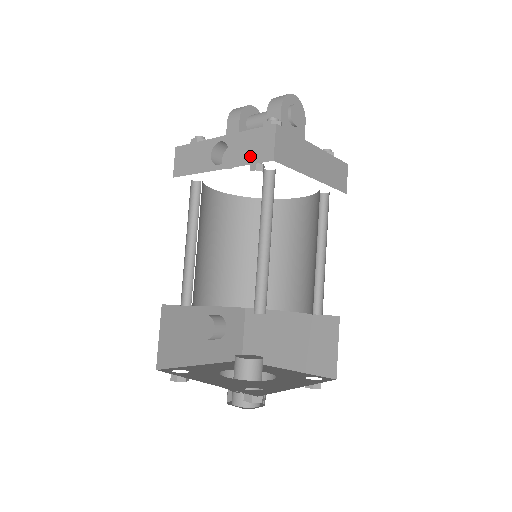
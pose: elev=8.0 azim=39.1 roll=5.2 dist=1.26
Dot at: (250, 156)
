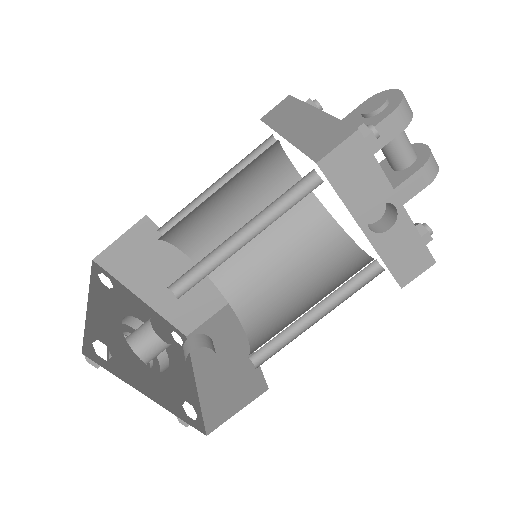
Dot at: (396, 261)
